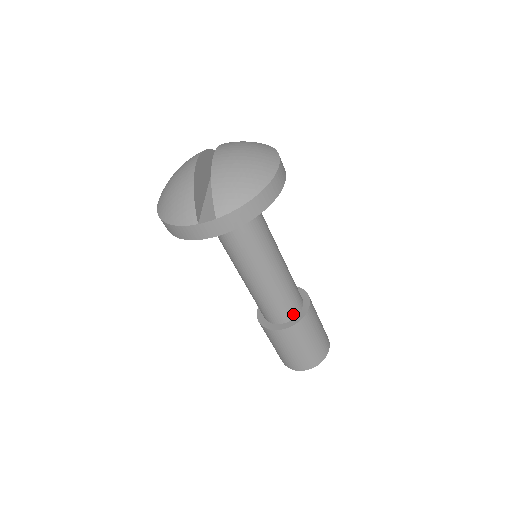
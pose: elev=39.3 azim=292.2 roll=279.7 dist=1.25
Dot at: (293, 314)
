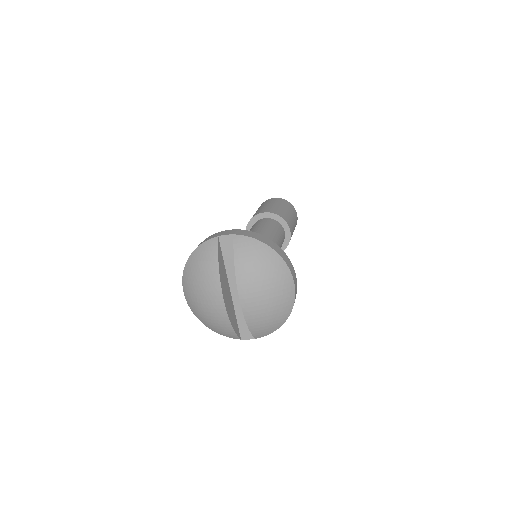
Dot at: occluded
